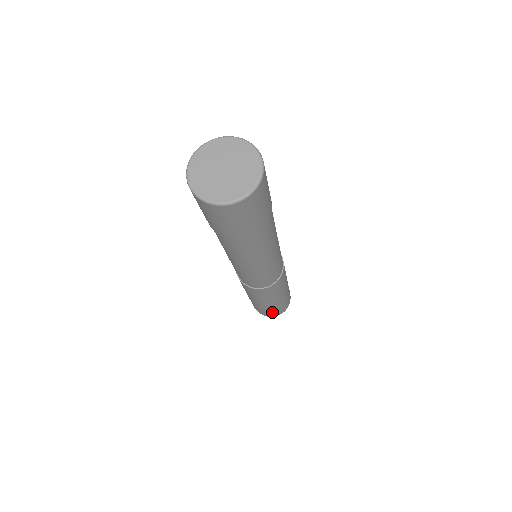
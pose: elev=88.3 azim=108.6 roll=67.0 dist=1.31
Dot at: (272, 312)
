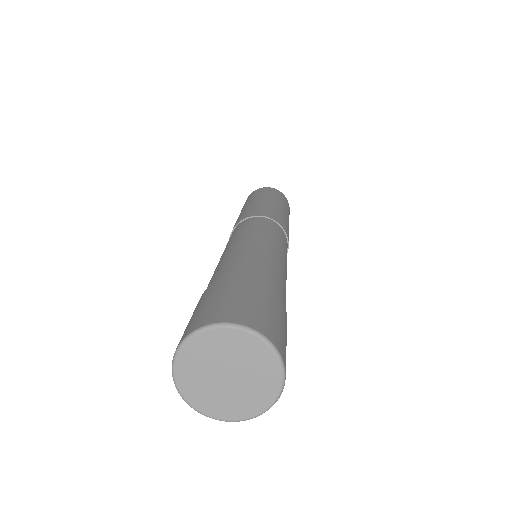
Dot at: occluded
